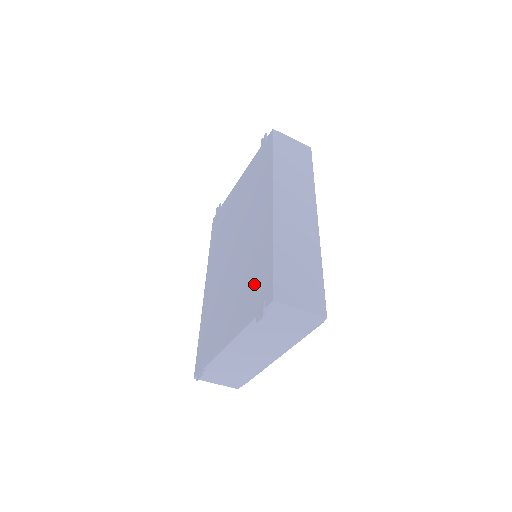
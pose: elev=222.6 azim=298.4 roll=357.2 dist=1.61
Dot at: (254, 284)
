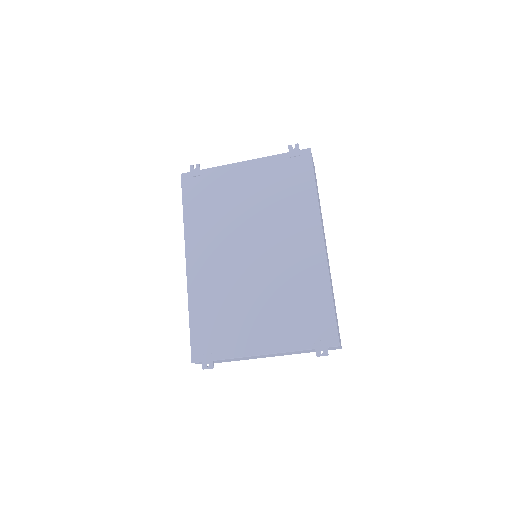
Dot at: (304, 315)
